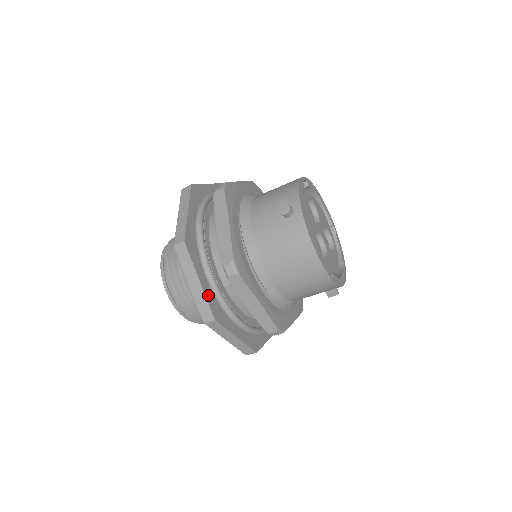
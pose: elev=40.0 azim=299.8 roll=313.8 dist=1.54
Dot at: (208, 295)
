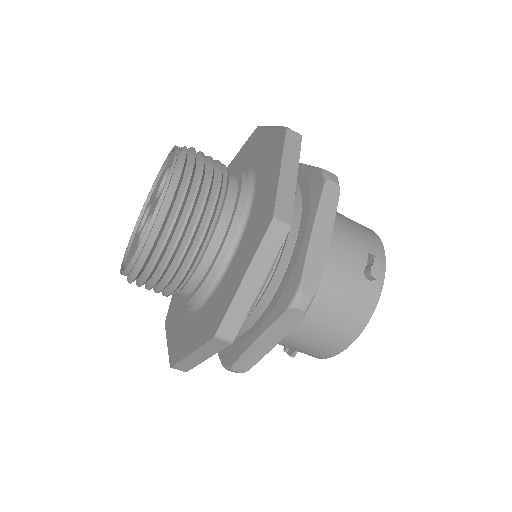
Dot at: (247, 306)
